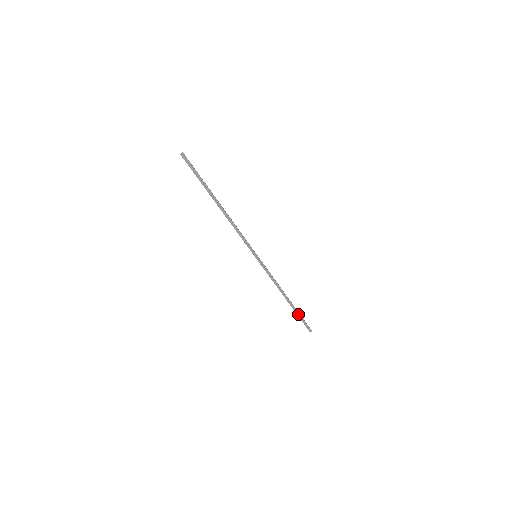
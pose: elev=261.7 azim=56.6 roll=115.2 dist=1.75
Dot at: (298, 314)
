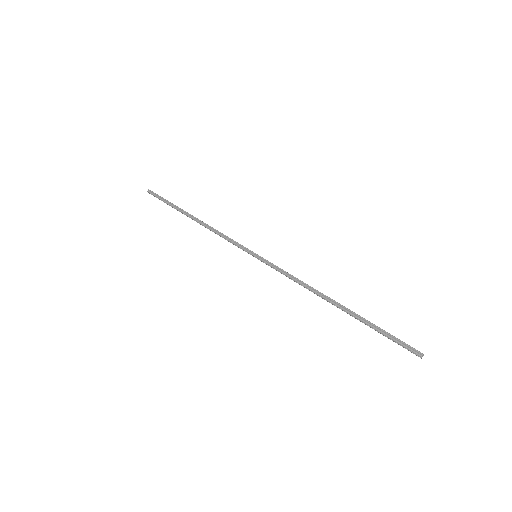
Dot at: (371, 325)
